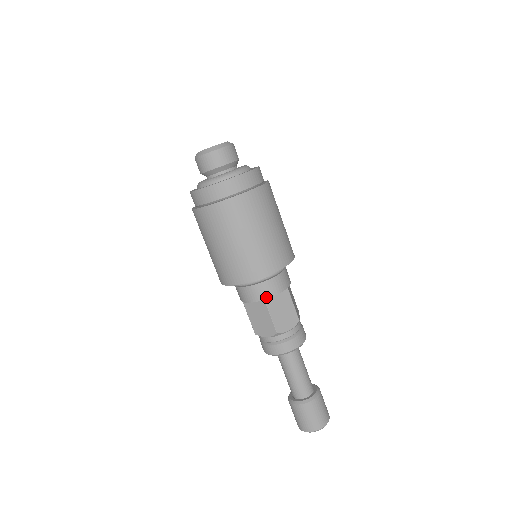
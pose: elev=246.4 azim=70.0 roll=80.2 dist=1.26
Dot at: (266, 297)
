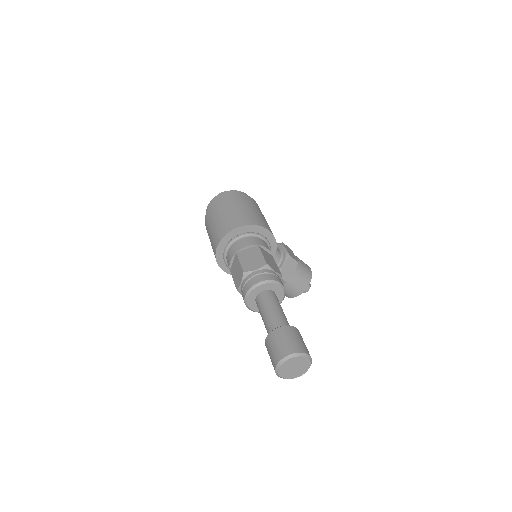
Dot at: (237, 250)
